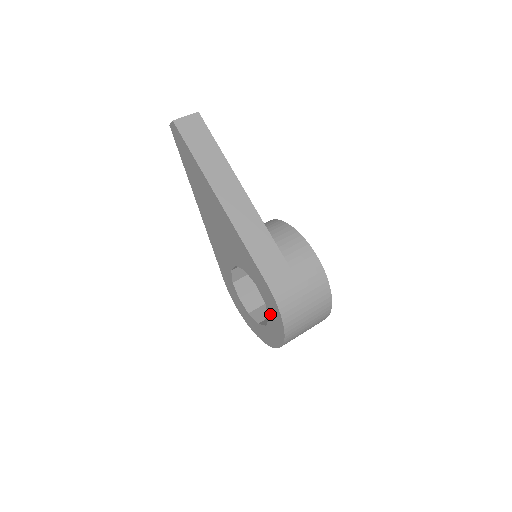
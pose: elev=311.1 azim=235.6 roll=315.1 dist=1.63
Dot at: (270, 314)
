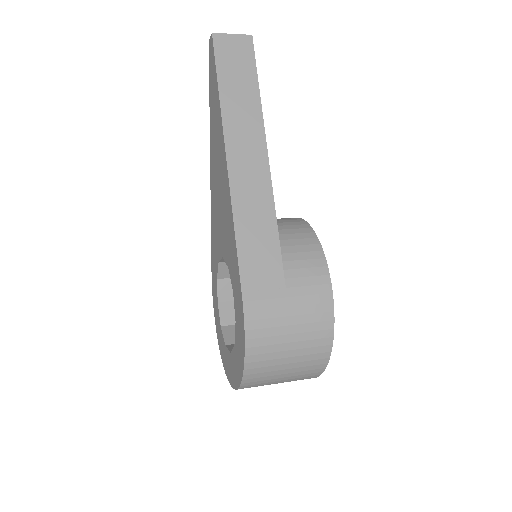
Dot at: (236, 340)
